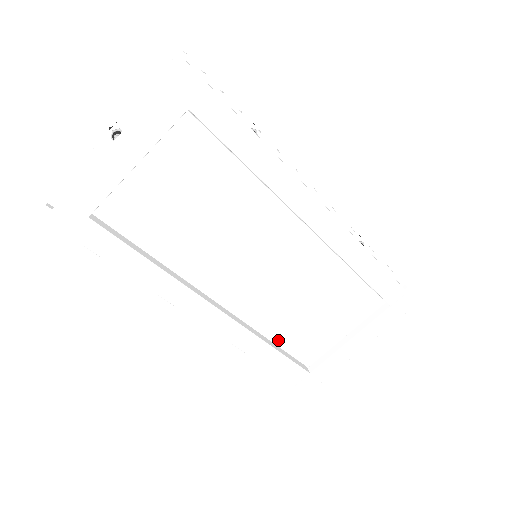
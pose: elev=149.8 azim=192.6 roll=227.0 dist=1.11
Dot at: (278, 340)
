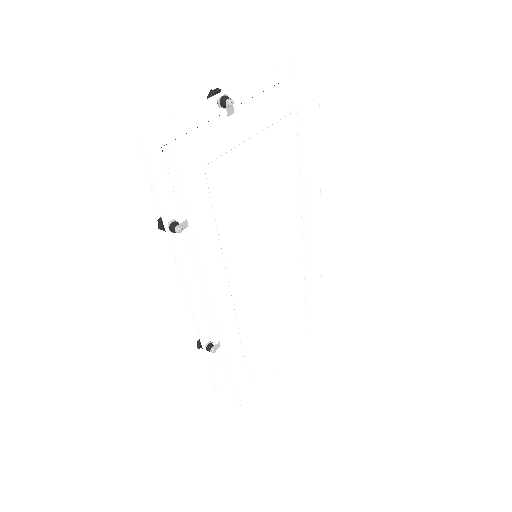
Dot at: (244, 344)
